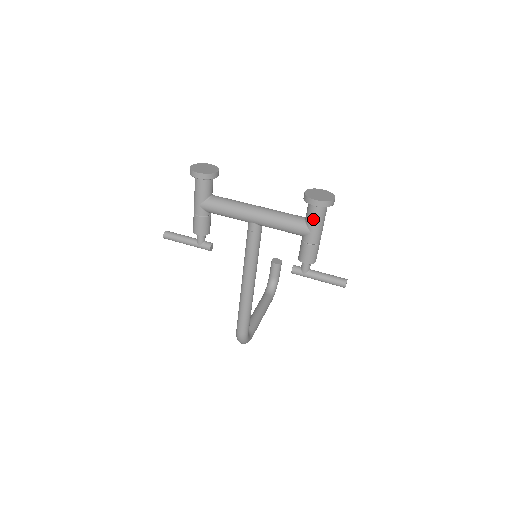
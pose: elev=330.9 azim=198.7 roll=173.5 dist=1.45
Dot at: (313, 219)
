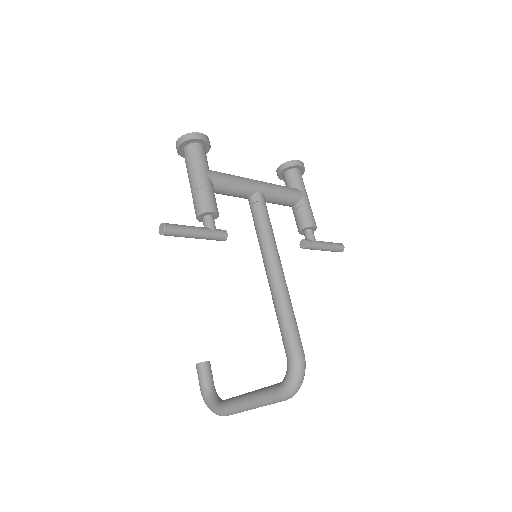
Dot at: (301, 182)
